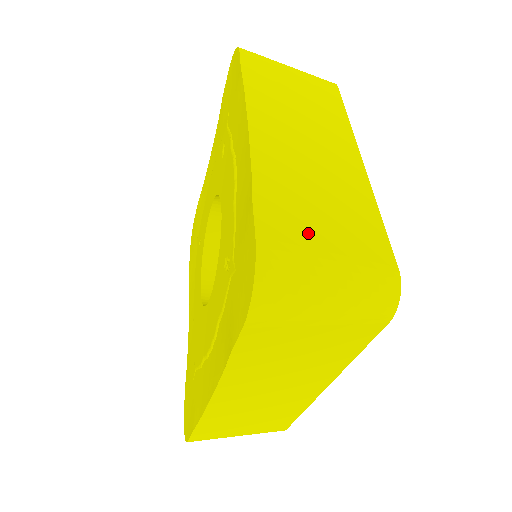
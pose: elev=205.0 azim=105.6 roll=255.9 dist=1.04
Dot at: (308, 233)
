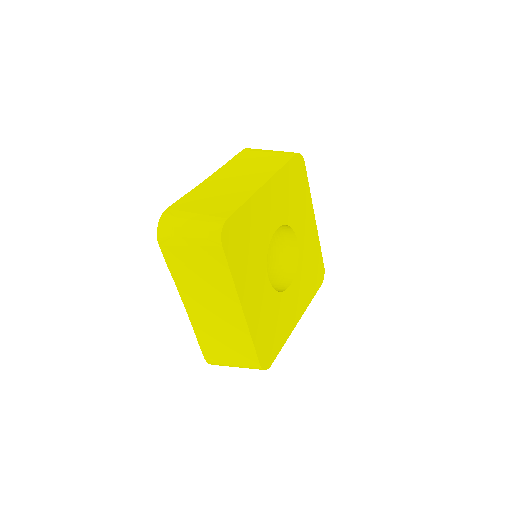
Dot at: (221, 355)
